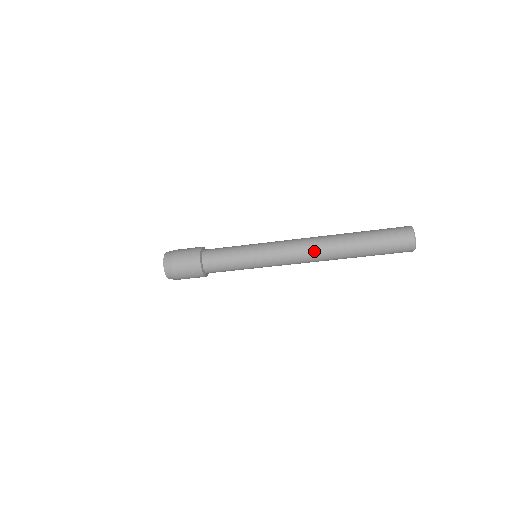
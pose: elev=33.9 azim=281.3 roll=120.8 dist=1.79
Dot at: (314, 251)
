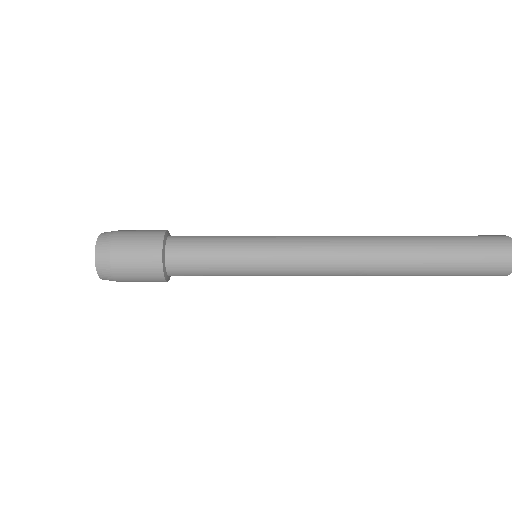
Dot at: (355, 240)
